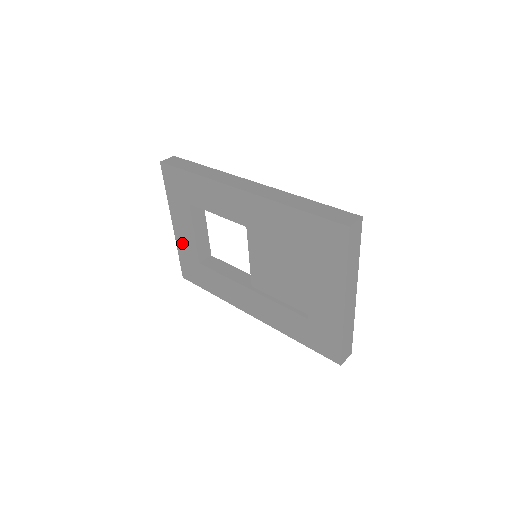
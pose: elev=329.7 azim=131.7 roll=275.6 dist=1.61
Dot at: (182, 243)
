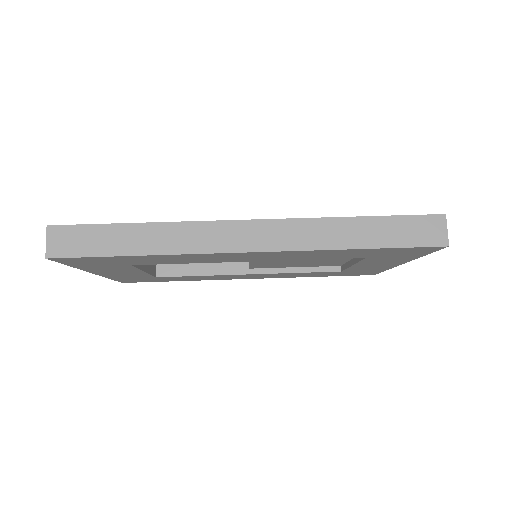
Dot at: (117, 276)
